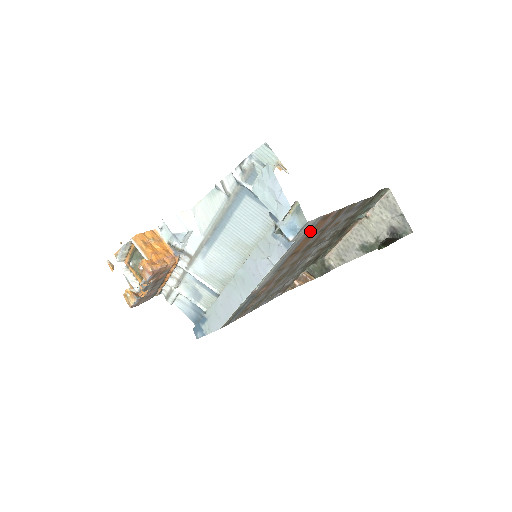
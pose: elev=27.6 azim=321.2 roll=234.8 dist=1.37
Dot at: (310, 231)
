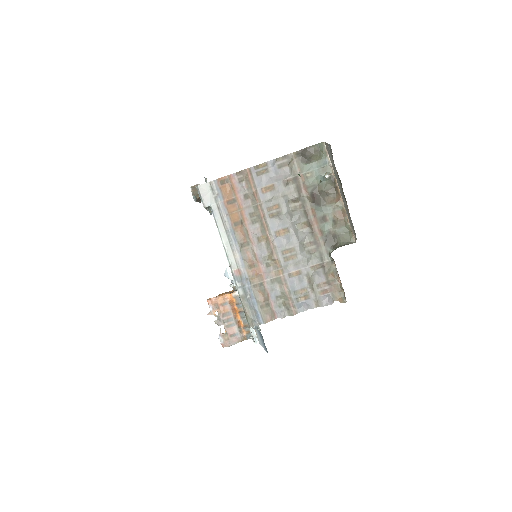
Dot at: (222, 197)
